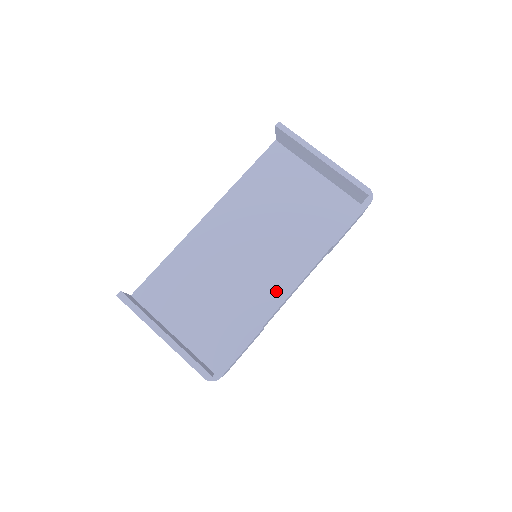
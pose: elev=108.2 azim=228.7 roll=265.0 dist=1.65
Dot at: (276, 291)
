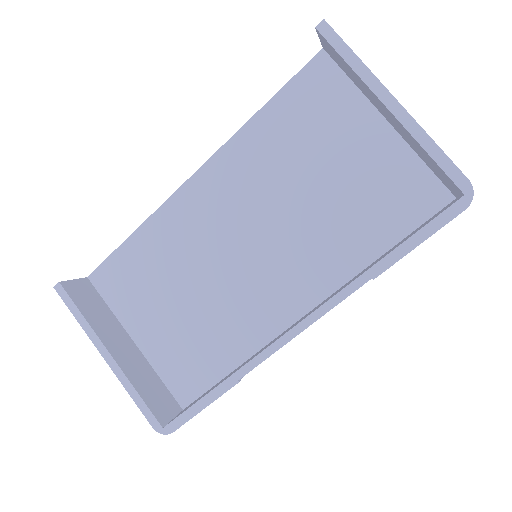
Dot at: (279, 314)
